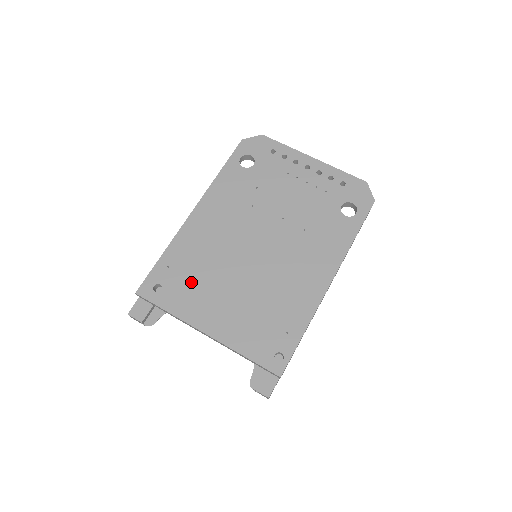
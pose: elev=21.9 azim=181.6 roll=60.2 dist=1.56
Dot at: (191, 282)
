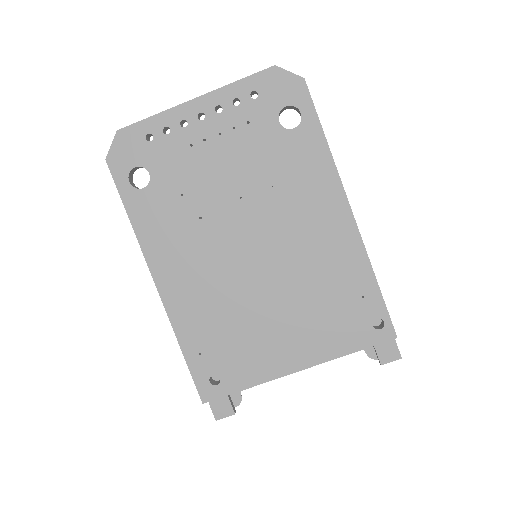
Dot at: (235, 345)
